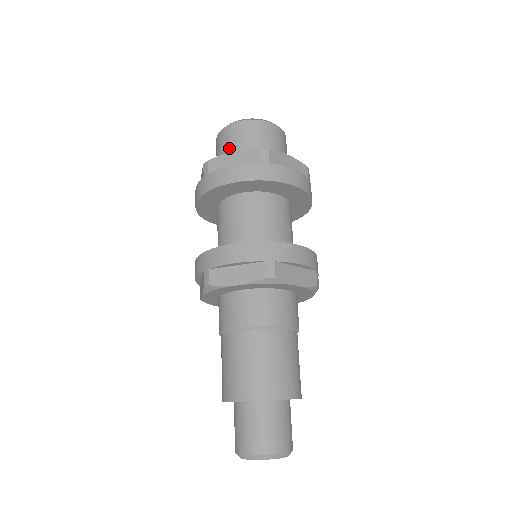
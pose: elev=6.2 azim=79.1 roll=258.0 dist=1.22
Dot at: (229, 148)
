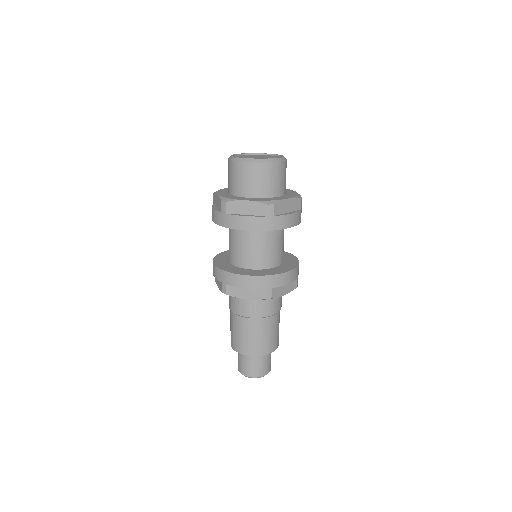
Dot at: occluded
